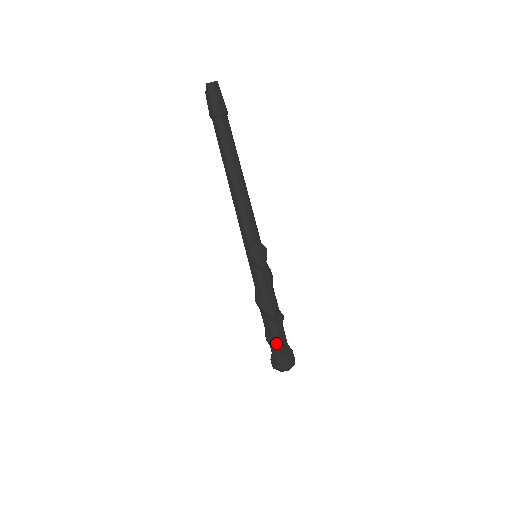
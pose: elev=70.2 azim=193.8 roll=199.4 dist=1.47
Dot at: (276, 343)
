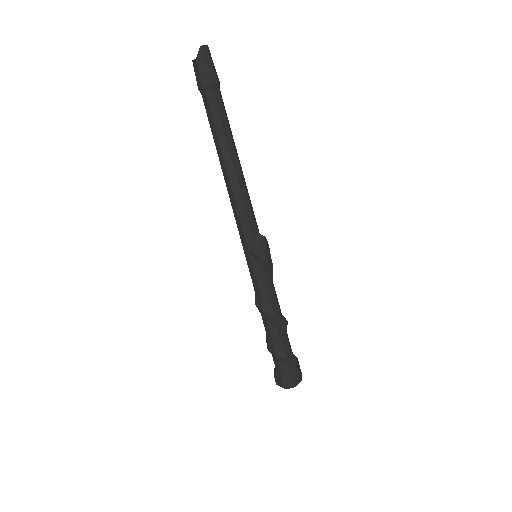
Dot at: (288, 354)
